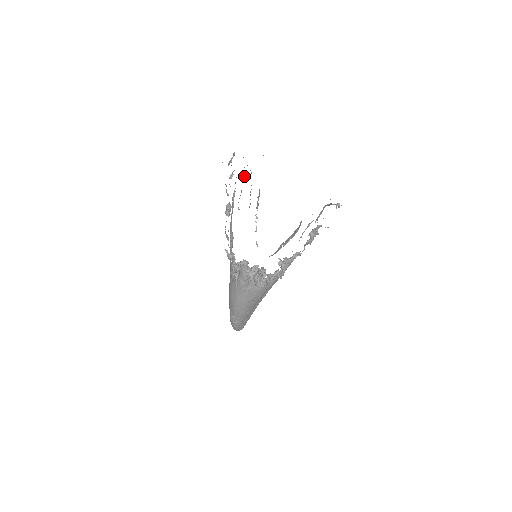
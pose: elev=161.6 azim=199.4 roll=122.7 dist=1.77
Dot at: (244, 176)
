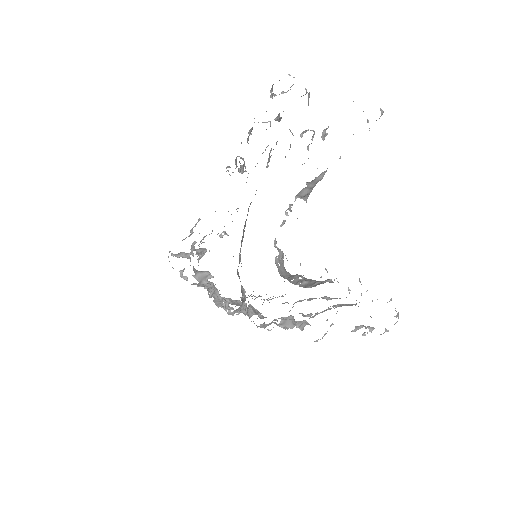
Dot at: occluded
